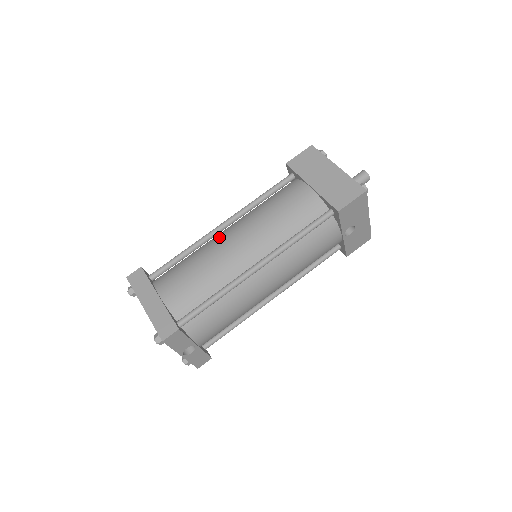
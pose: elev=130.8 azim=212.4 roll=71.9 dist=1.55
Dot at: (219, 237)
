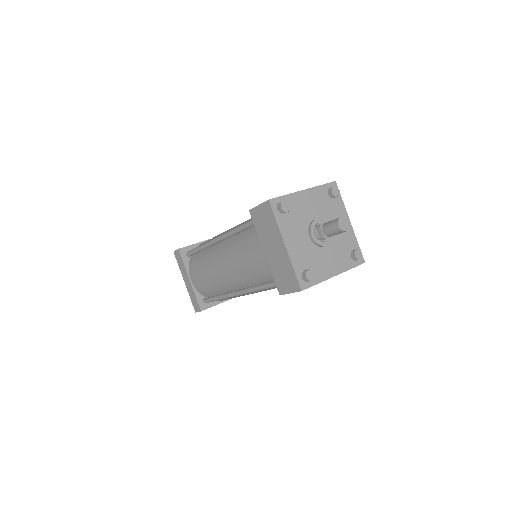
Dot at: (216, 252)
